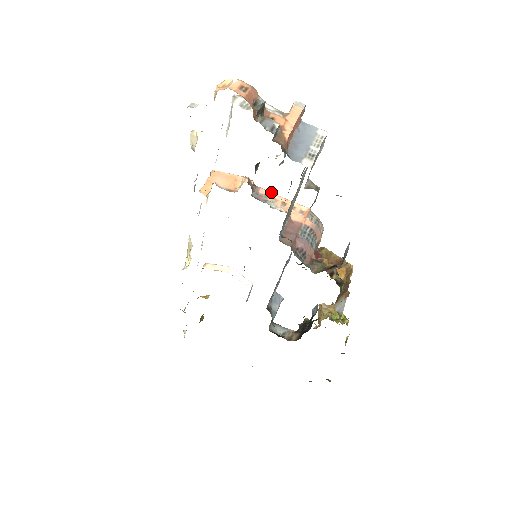
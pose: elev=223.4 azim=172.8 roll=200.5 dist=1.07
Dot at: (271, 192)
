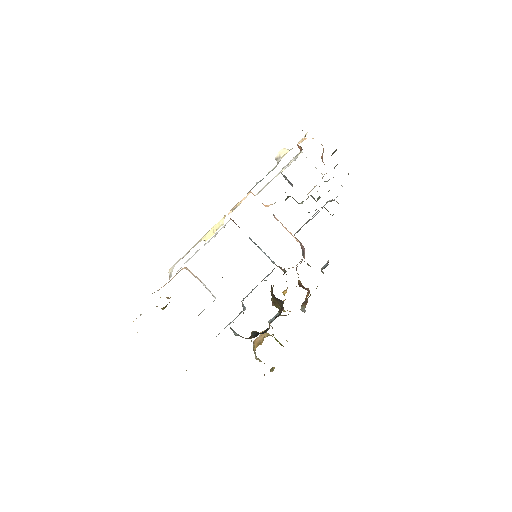
Dot at: (280, 222)
